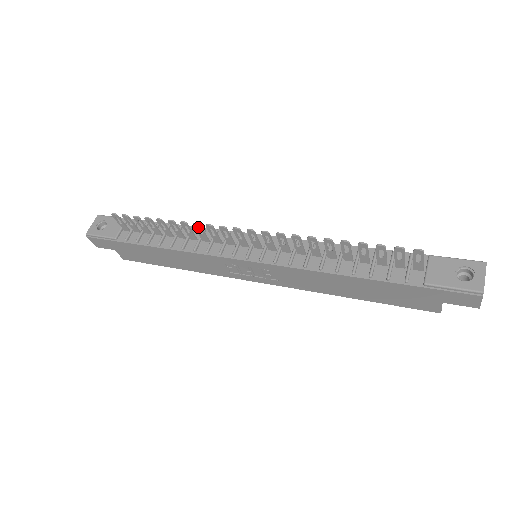
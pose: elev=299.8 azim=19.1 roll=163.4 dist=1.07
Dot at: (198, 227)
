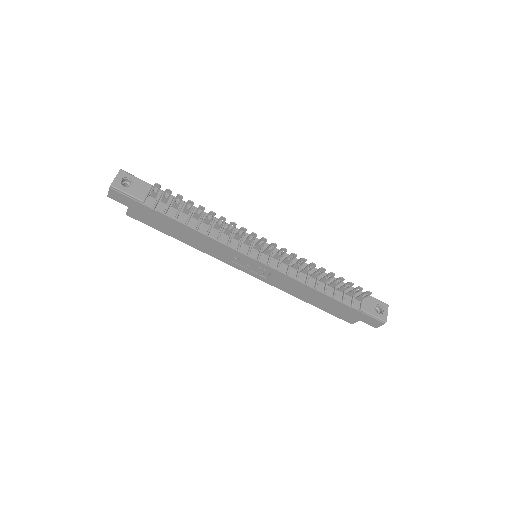
Dot at: (233, 225)
